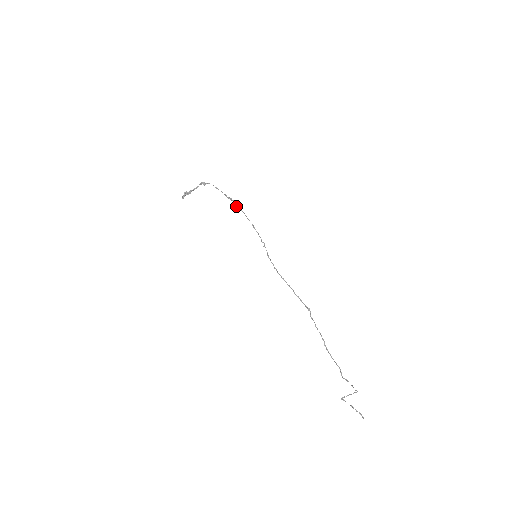
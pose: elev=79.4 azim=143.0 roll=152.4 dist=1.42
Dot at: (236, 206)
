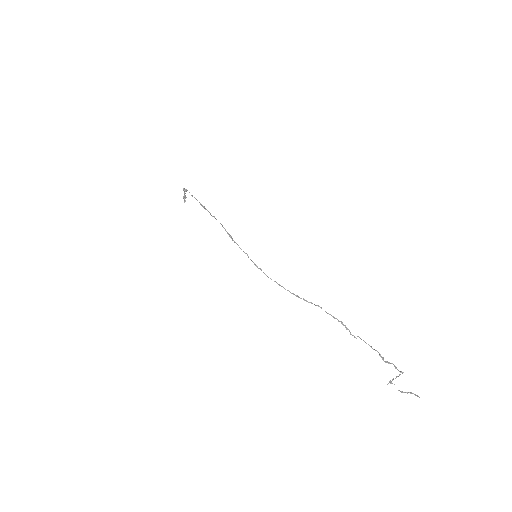
Dot at: occluded
